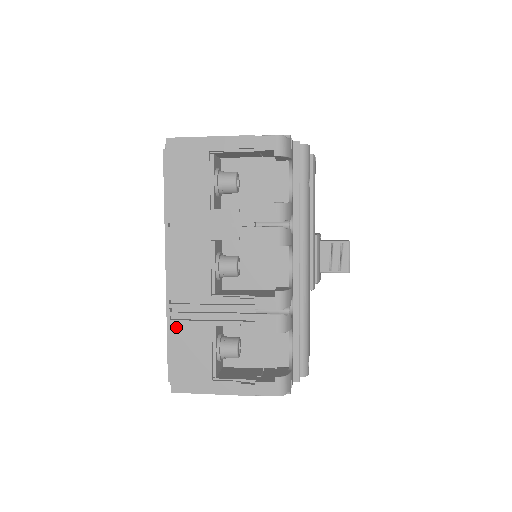
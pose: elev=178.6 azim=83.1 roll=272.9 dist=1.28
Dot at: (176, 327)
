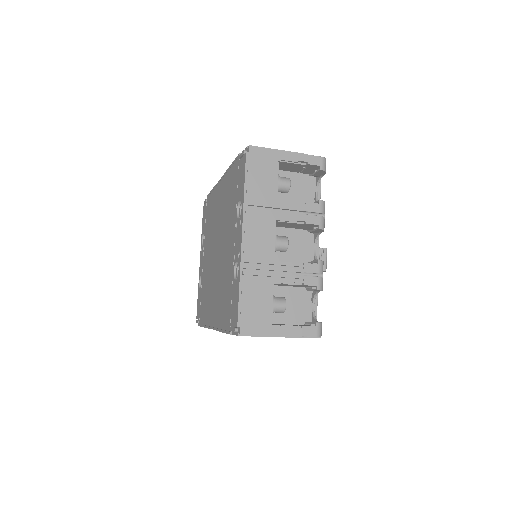
Dot at: (247, 283)
